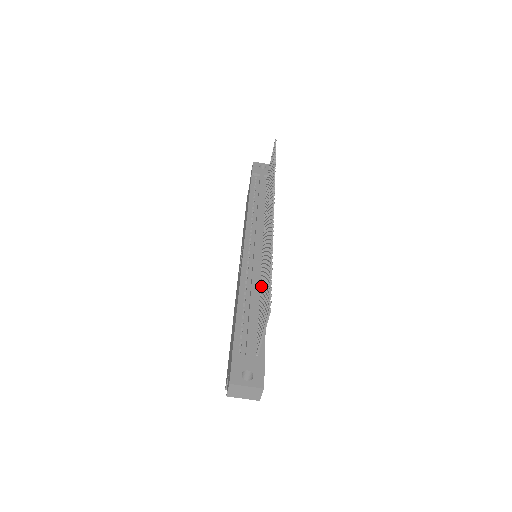
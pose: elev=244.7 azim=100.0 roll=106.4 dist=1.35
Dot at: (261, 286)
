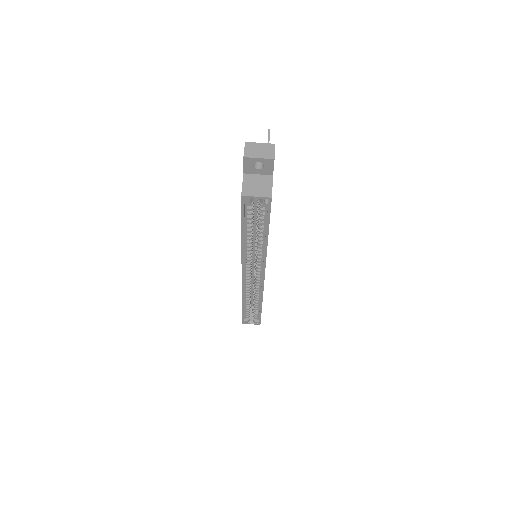
Dot at: occluded
